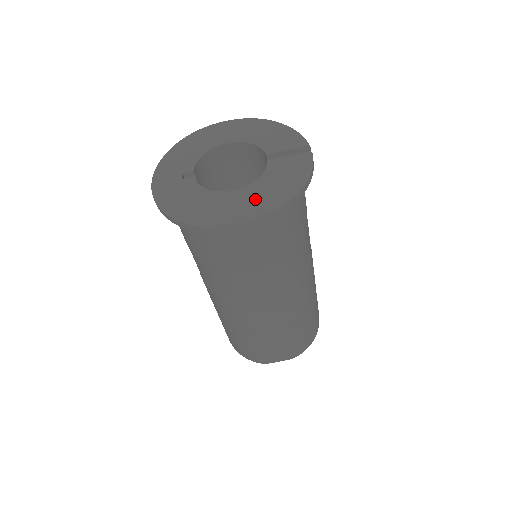
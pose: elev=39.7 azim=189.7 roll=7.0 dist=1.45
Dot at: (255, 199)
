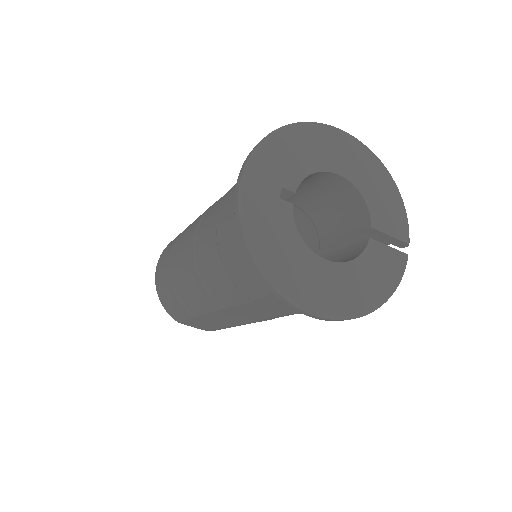
Dot at: (343, 290)
